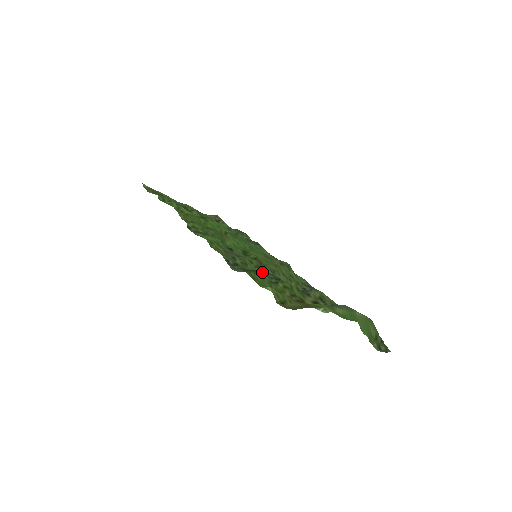
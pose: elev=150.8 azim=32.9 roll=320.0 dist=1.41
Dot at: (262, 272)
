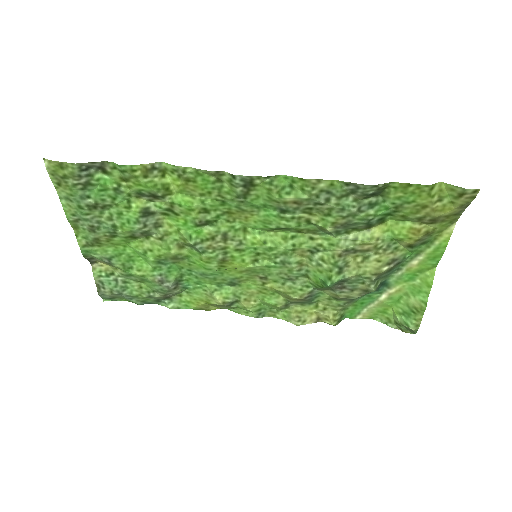
Dot at: (341, 226)
